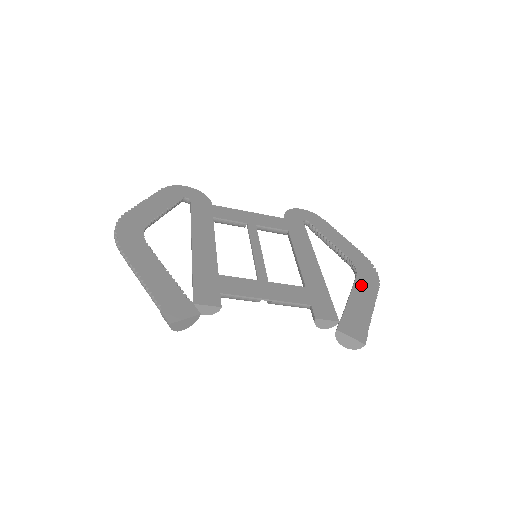
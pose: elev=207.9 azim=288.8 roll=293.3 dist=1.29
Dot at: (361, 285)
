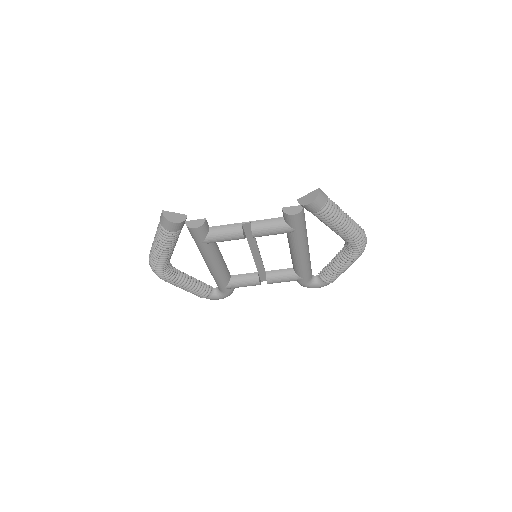
Dot at: occluded
